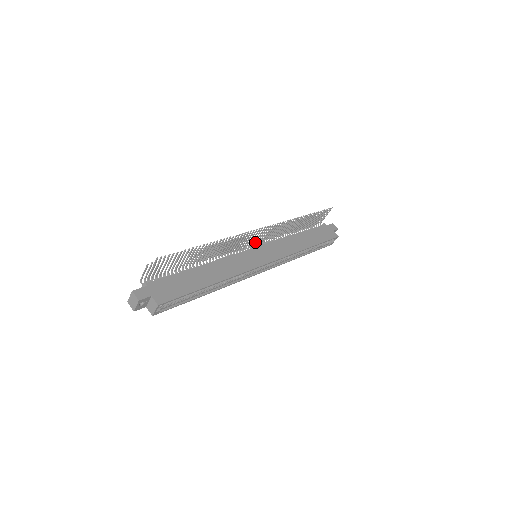
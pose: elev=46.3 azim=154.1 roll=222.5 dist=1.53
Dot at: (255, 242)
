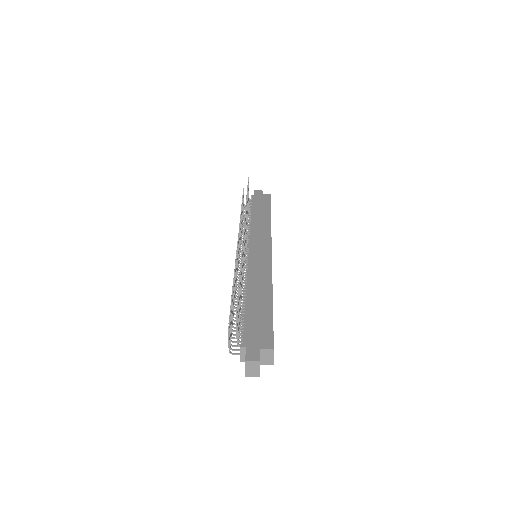
Dot at: occluded
